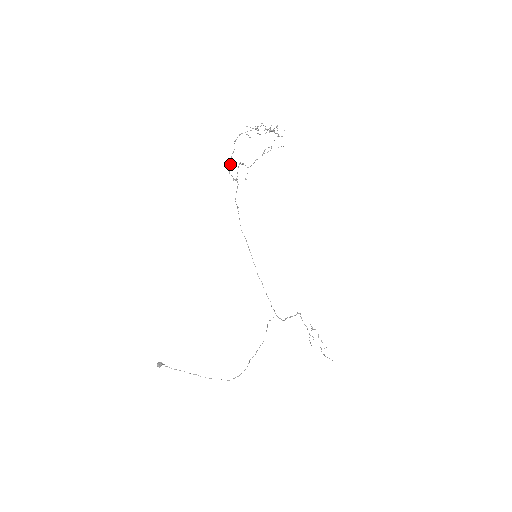
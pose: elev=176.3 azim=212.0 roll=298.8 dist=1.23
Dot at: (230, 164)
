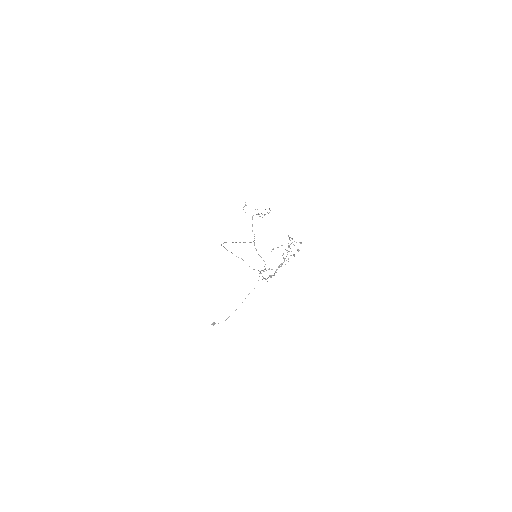
Dot at: occluded
